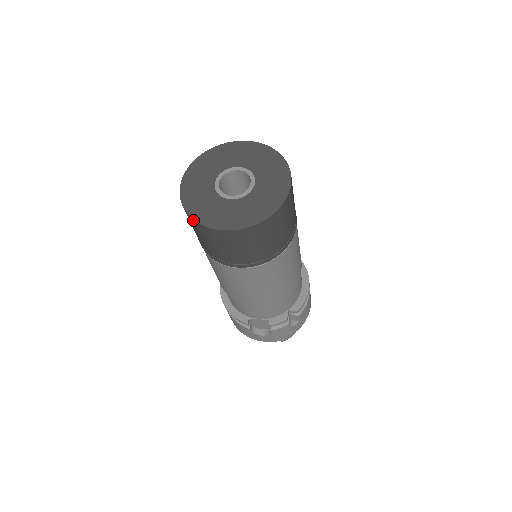
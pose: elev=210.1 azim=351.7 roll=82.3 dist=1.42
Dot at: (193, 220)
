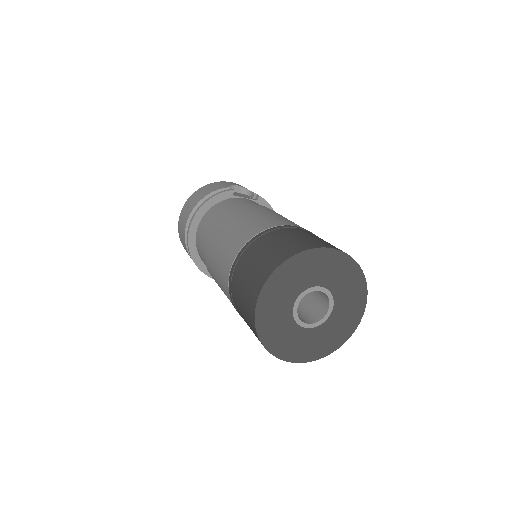
Dot at: (265, 348)
